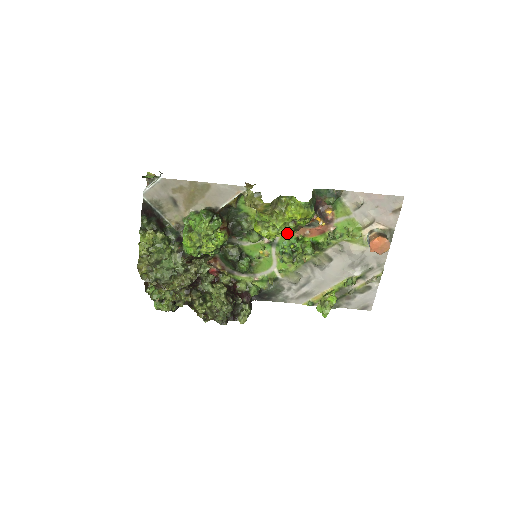
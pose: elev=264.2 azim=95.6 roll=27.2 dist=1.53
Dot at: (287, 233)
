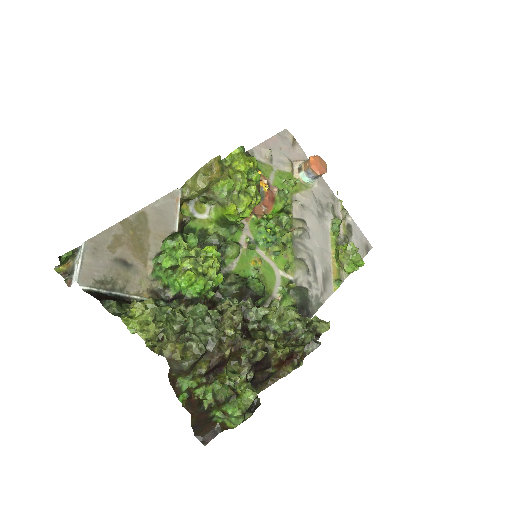
Dot at: (256, 199)
